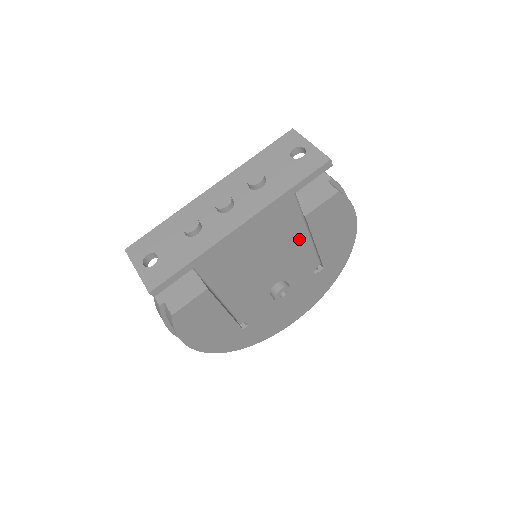
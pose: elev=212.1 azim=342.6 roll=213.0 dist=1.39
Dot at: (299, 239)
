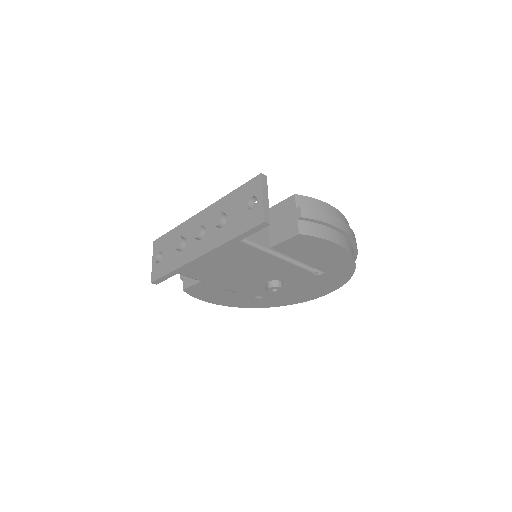
Dot at: (272, 261)
